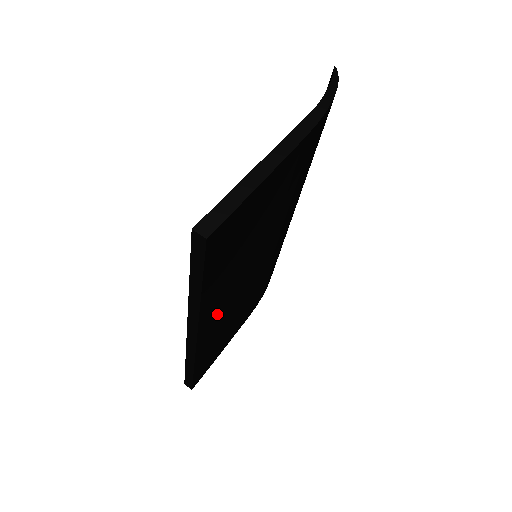
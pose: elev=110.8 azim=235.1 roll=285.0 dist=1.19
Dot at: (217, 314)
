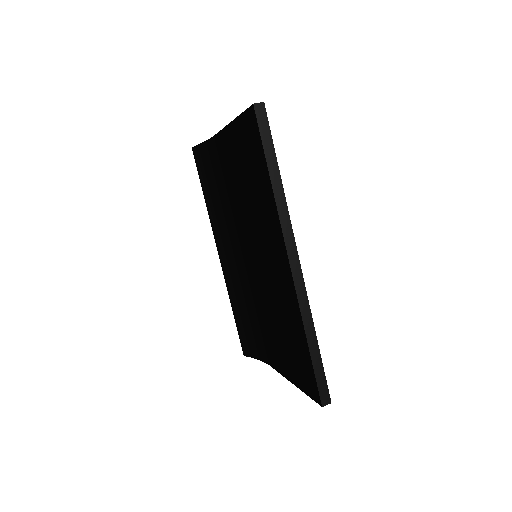
Dot at: occluded
